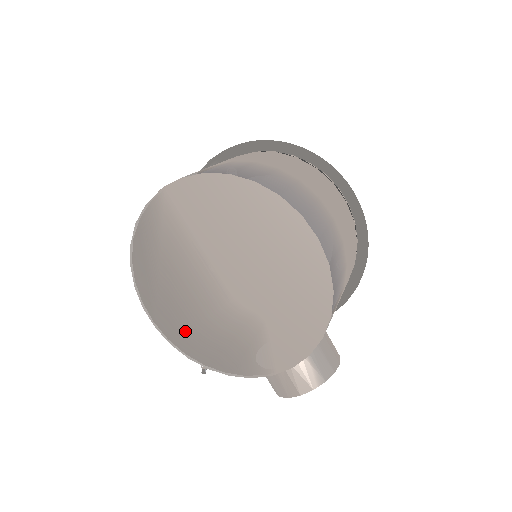
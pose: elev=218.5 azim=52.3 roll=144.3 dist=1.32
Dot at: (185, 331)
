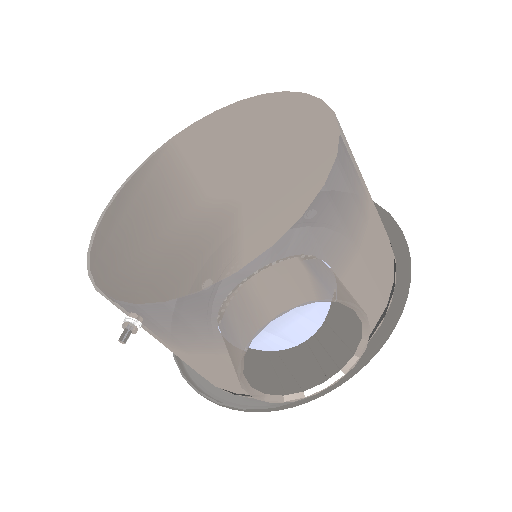
Dot at: (126, 261)
